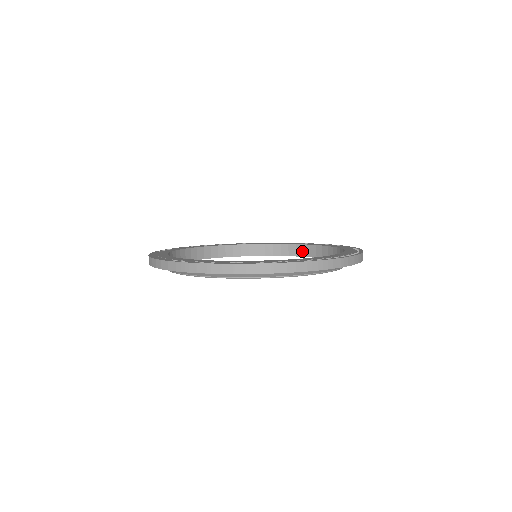
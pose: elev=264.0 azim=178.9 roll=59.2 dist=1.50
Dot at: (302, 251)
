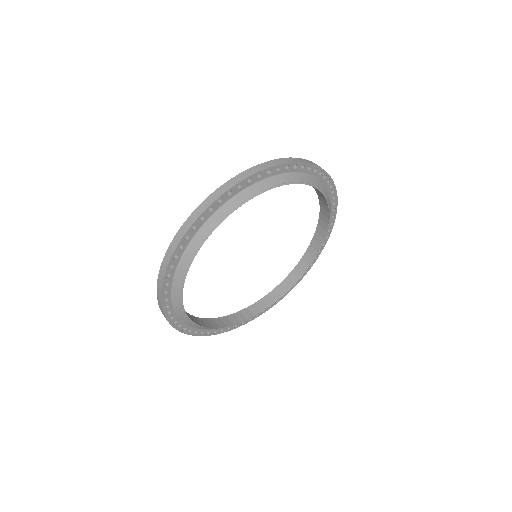
Dot at: (264, 304)
